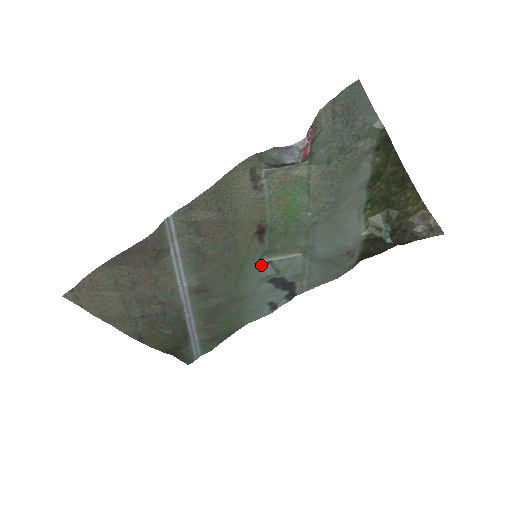
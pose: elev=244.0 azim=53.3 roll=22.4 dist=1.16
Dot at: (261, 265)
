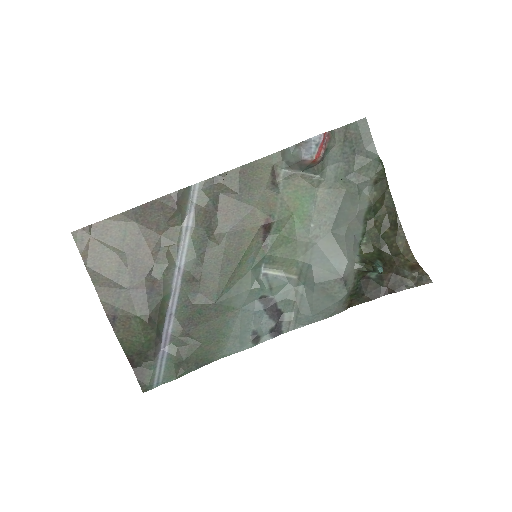
Dot at: (257, 274)
